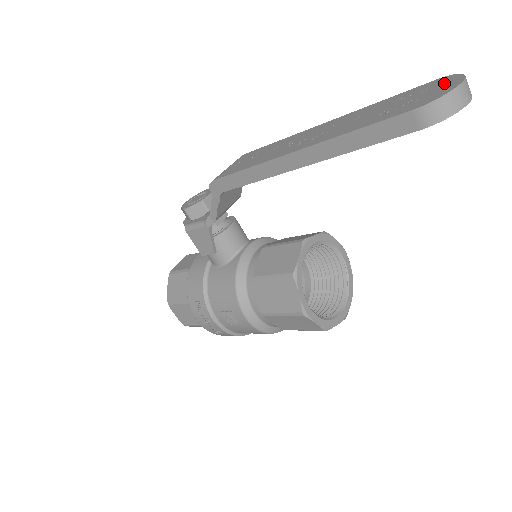
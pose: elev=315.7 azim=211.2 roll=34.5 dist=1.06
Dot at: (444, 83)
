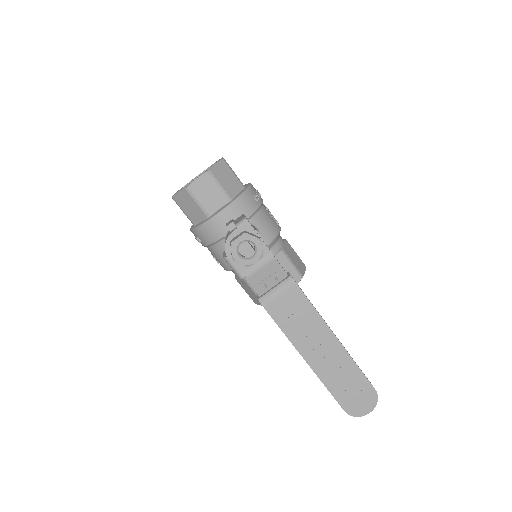
Dot at: (369, 403)
